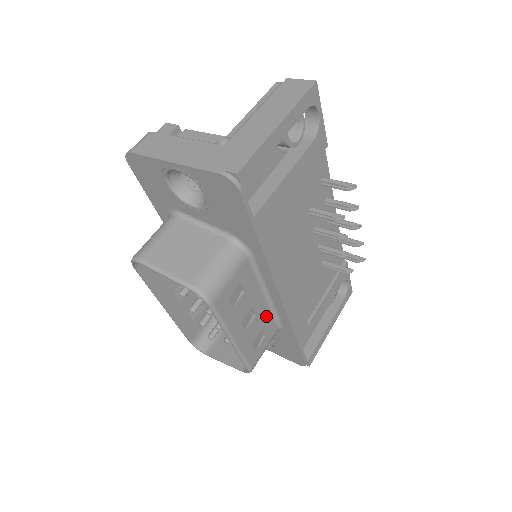
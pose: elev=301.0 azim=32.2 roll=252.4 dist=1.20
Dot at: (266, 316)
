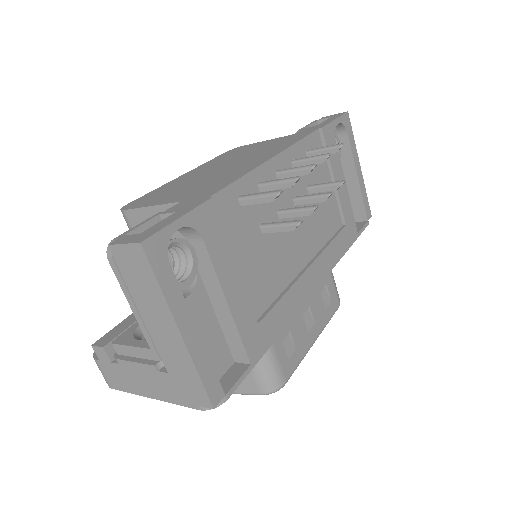
Dot at: occluded
